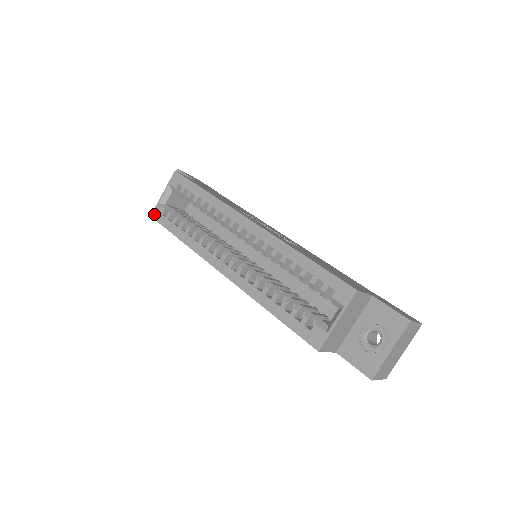
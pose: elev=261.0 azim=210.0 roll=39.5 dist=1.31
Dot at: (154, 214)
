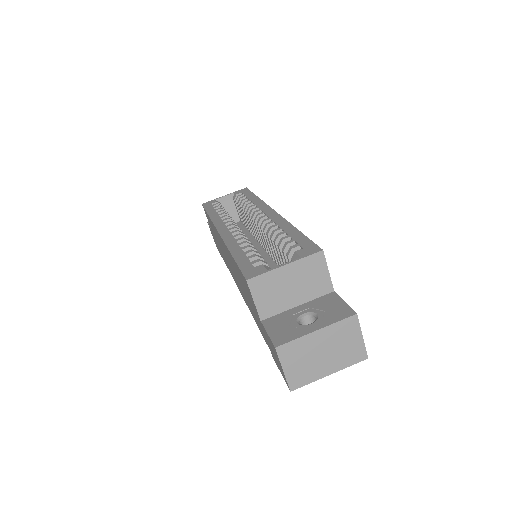
Dot at: (206, 203)
